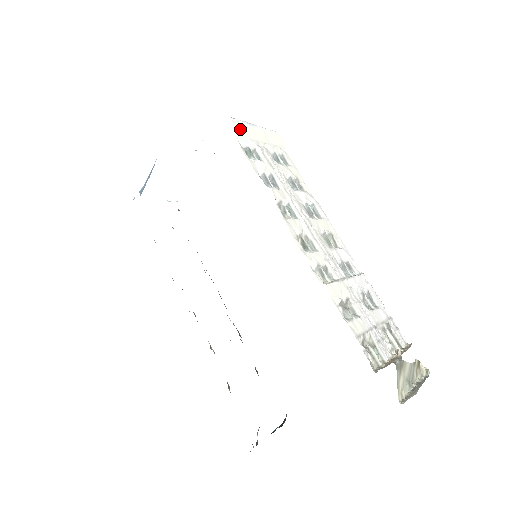
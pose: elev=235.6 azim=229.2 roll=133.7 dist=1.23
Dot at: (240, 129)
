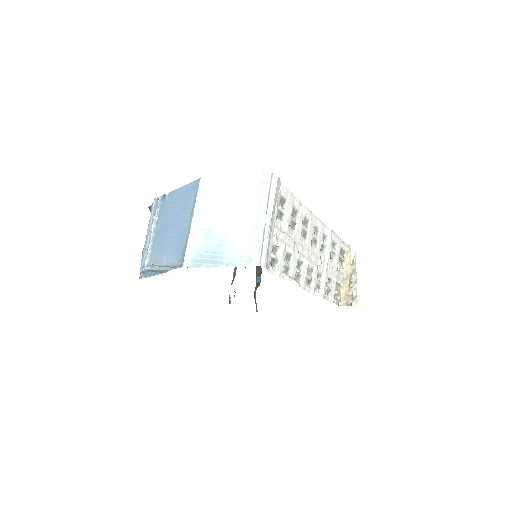
Dot at: (267, 258)
